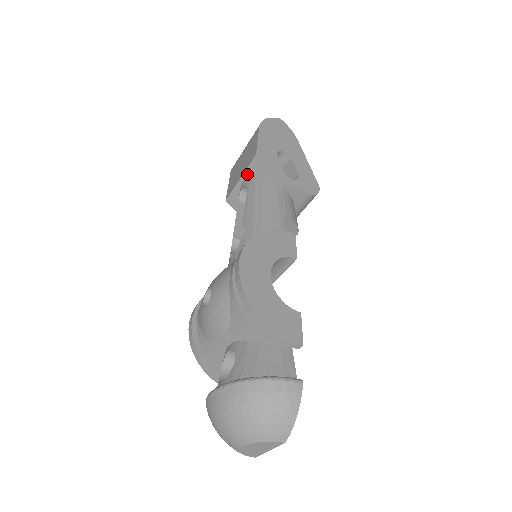
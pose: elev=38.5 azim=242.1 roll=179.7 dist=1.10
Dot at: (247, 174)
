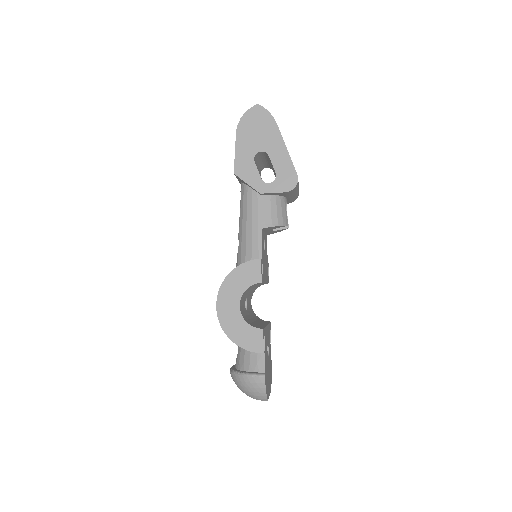
Dot at: (239, 180)
